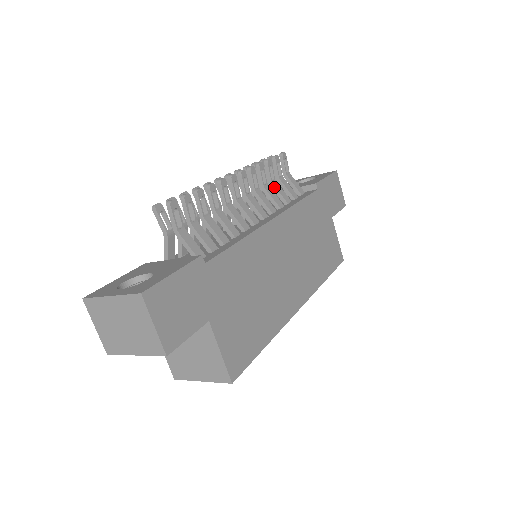
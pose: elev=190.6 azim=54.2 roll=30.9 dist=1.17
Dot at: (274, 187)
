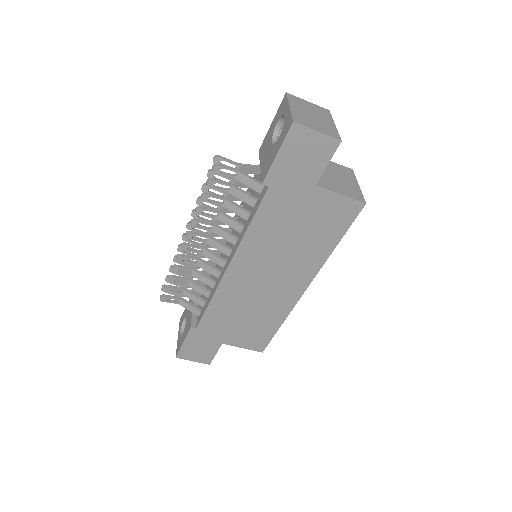
Dot at: (228, 209)
